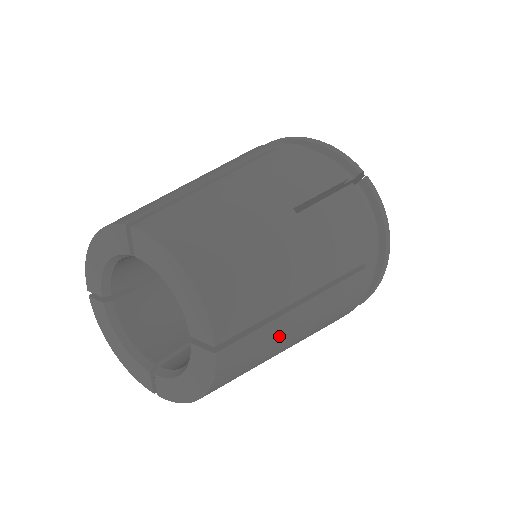
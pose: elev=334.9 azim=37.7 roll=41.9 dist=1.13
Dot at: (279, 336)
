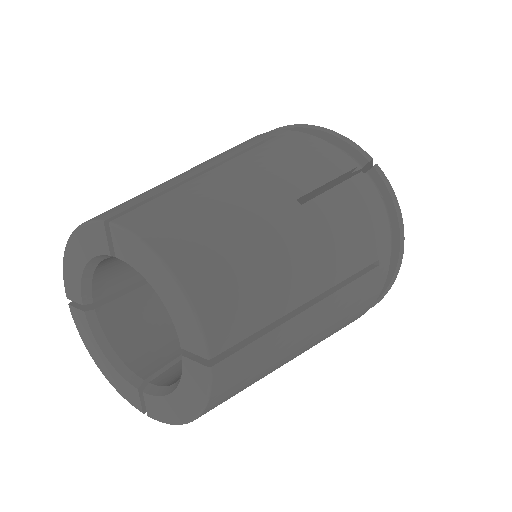
Dot at: (284, 345)
